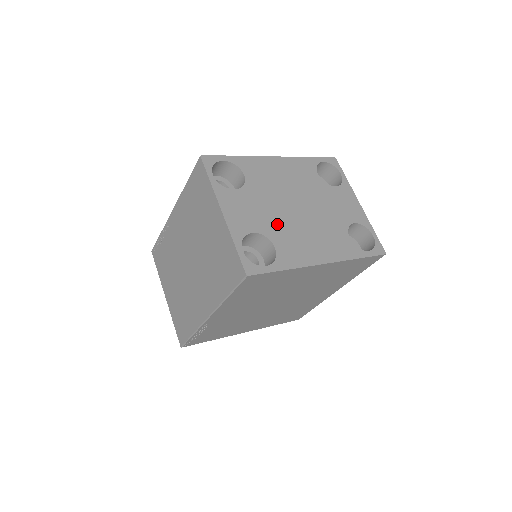
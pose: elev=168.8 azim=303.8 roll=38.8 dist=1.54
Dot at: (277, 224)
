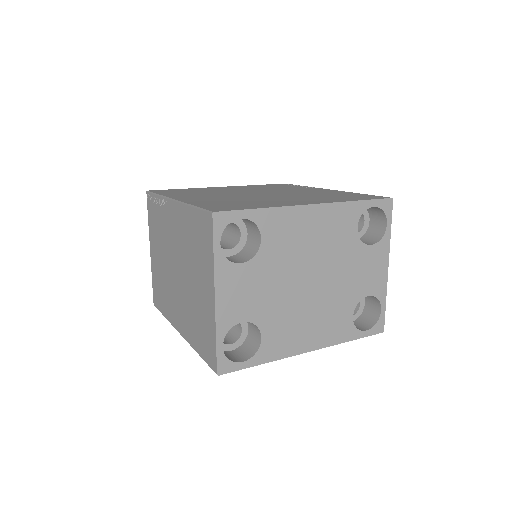
Dot at: (276, 307)
